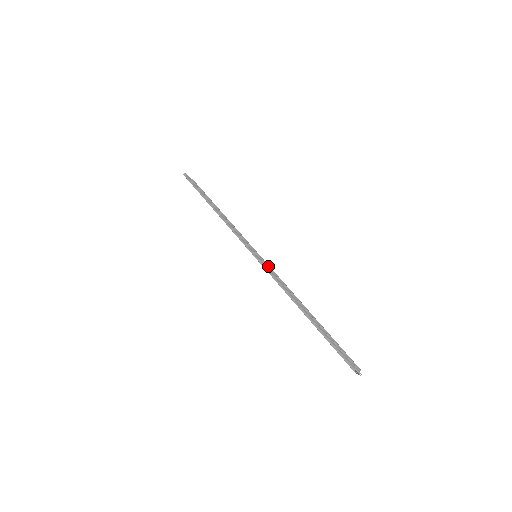
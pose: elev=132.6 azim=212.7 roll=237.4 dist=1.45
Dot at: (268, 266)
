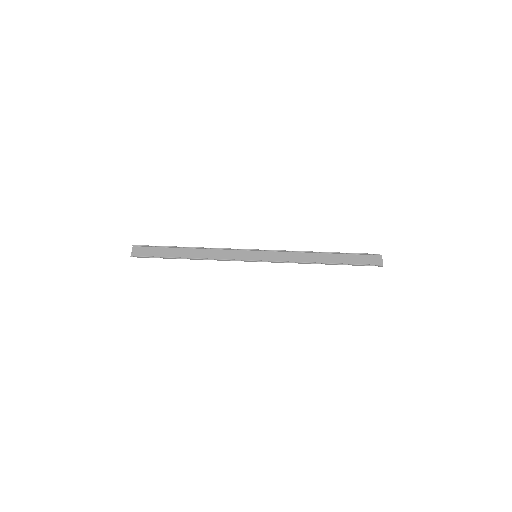
Dot at: (268, 251)
